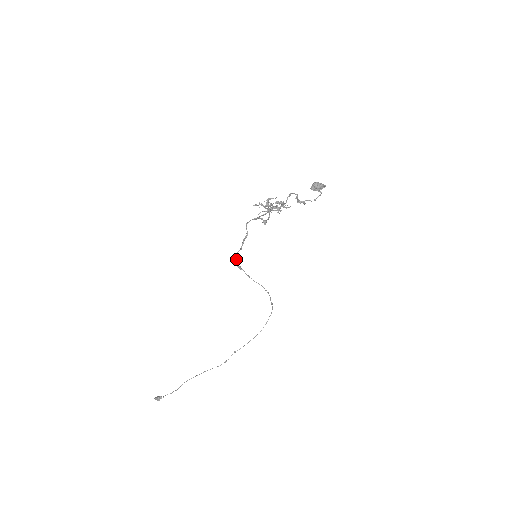
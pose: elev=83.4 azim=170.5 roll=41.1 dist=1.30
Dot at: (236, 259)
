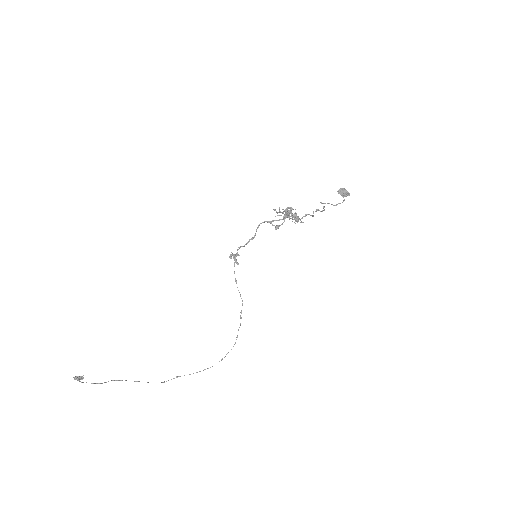
Dot at: (237, 252)
